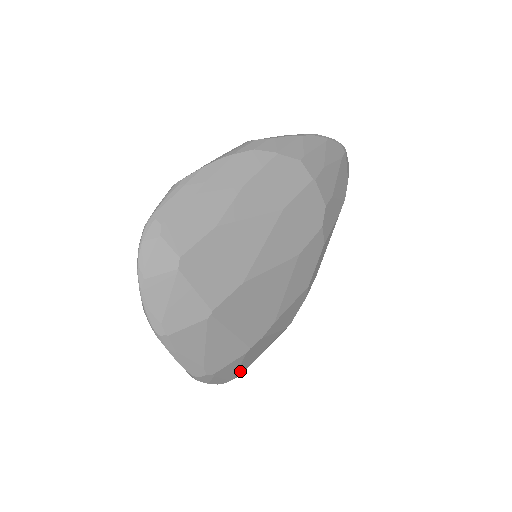
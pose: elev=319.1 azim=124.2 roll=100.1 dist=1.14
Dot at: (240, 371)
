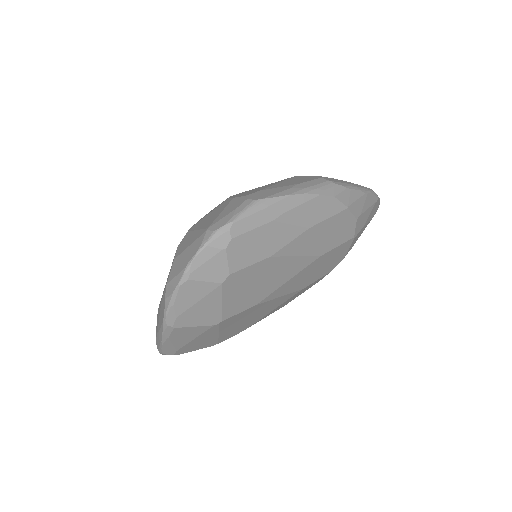
Dot at: occluded
